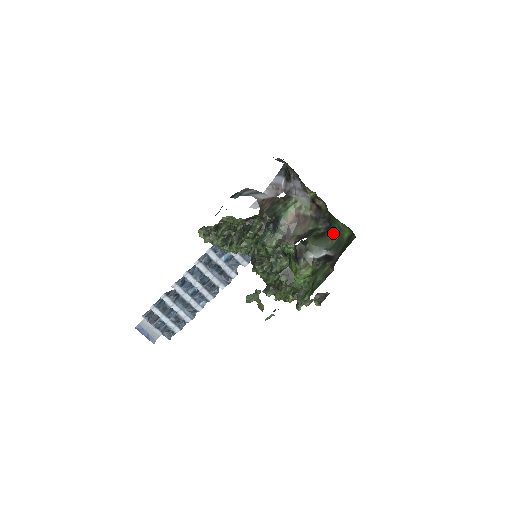
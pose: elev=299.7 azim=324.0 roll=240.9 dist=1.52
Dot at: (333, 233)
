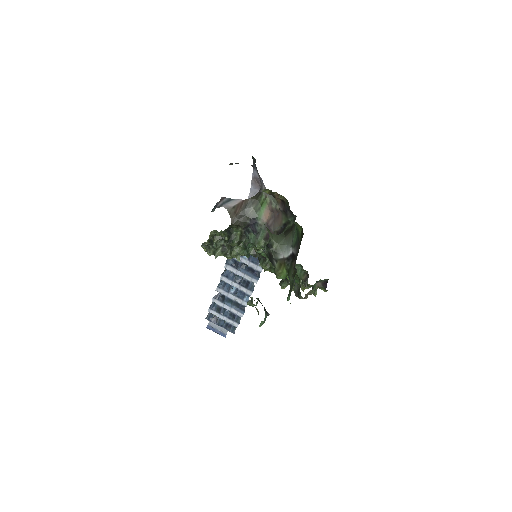
Dot at: (295, 228)
